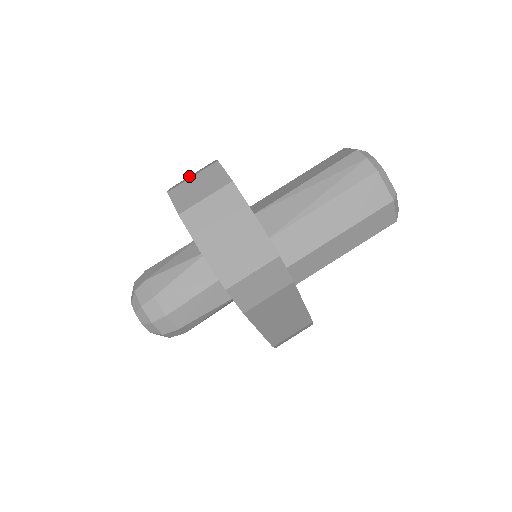
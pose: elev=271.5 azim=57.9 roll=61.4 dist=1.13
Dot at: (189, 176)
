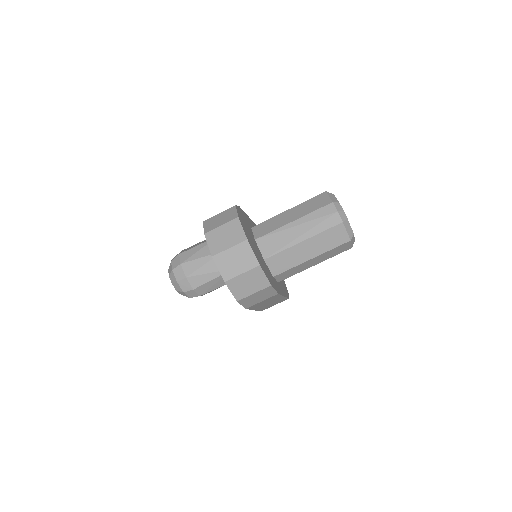
Dot at: (217, 215)
